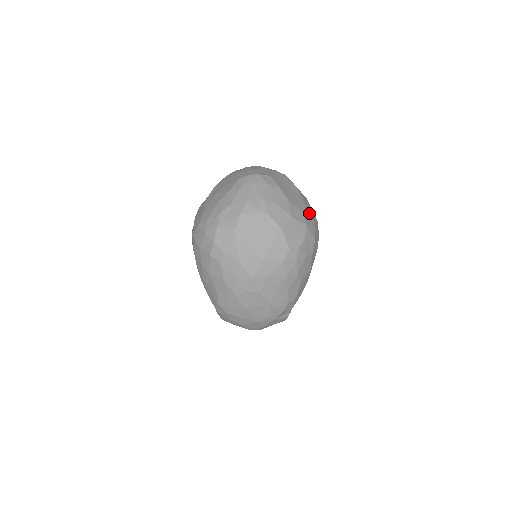
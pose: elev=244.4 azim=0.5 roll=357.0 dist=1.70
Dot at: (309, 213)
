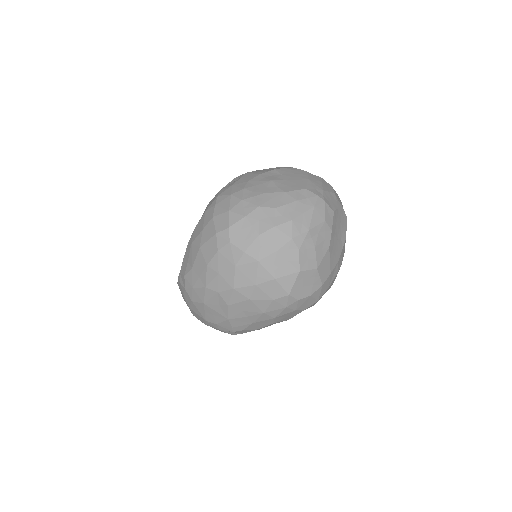
Dot at: (335, 273)
